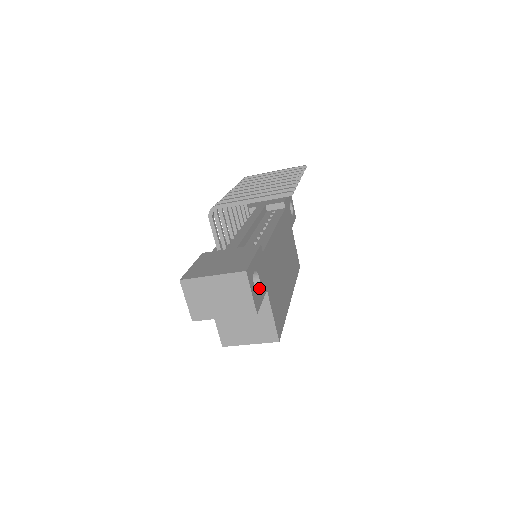
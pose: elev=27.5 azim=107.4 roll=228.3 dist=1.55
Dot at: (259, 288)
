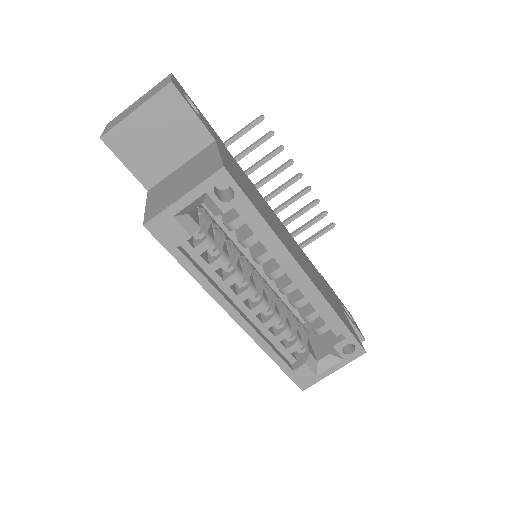
Dot at: (196, 113)
